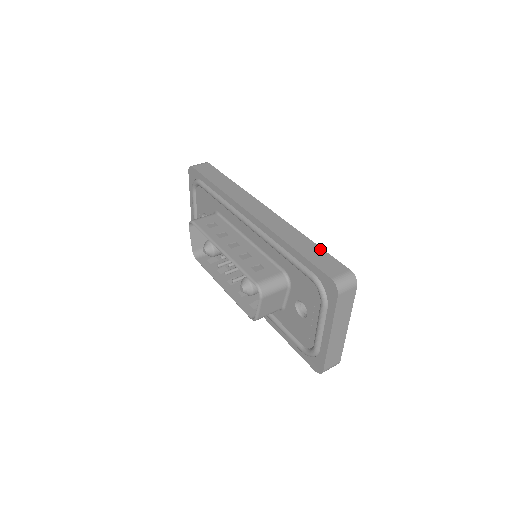
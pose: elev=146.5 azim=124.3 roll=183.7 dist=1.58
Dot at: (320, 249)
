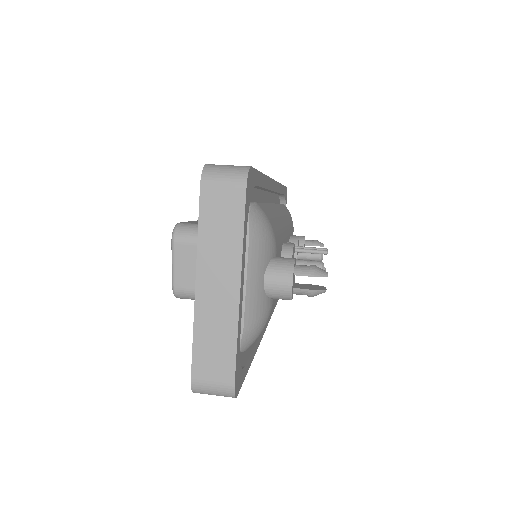
Dot at: occluded
